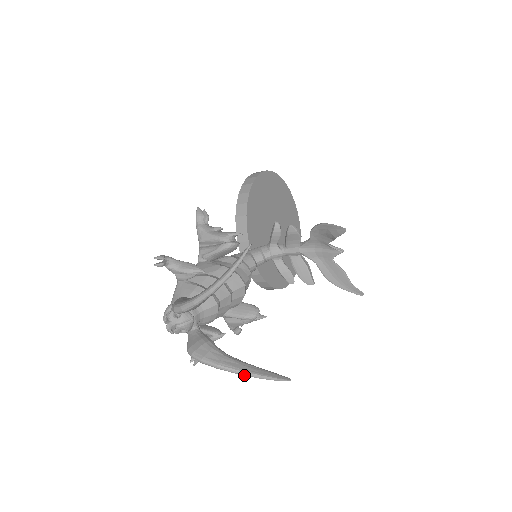
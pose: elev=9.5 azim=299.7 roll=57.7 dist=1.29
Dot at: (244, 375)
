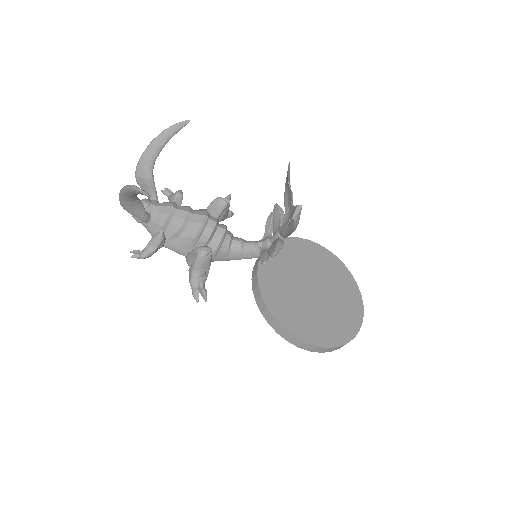
Dot at: (126, 188)
